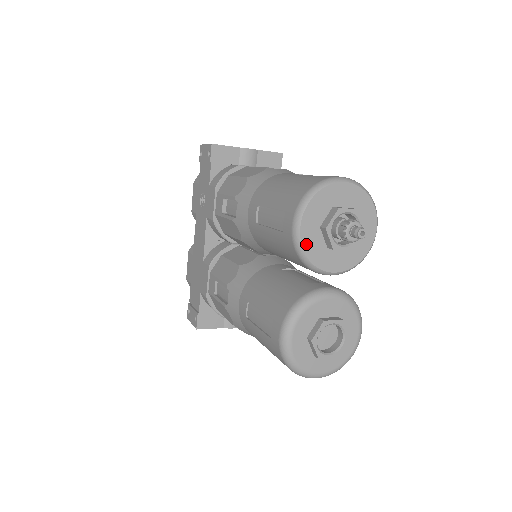
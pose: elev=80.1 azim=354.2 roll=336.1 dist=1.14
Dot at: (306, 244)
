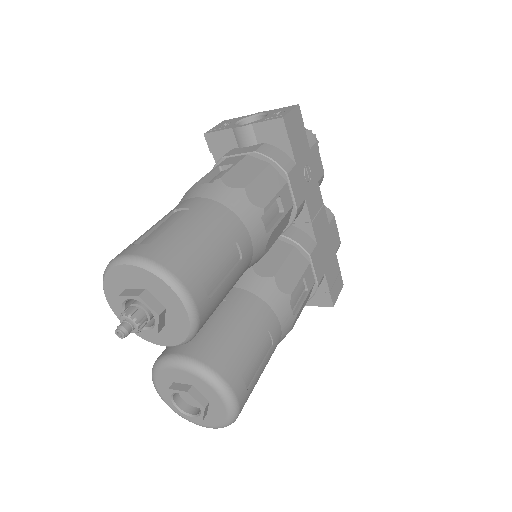
Dot at: occluded
